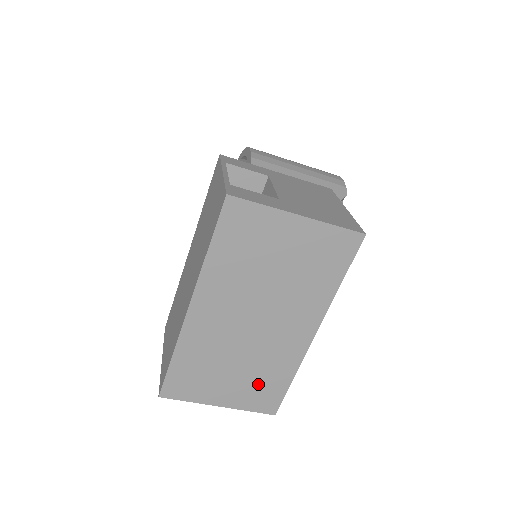
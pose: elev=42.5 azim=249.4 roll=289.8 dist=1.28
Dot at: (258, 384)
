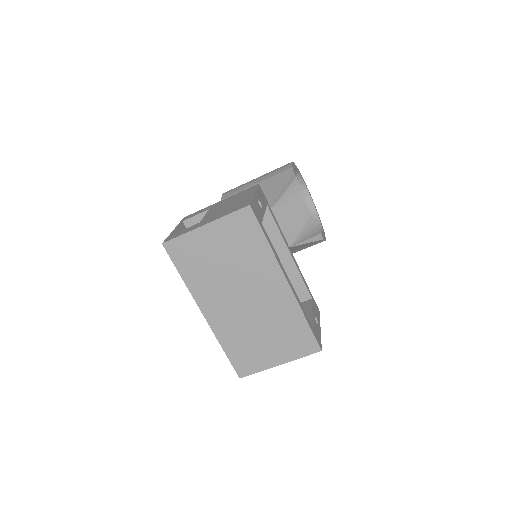
Dot at: (288, 336)
